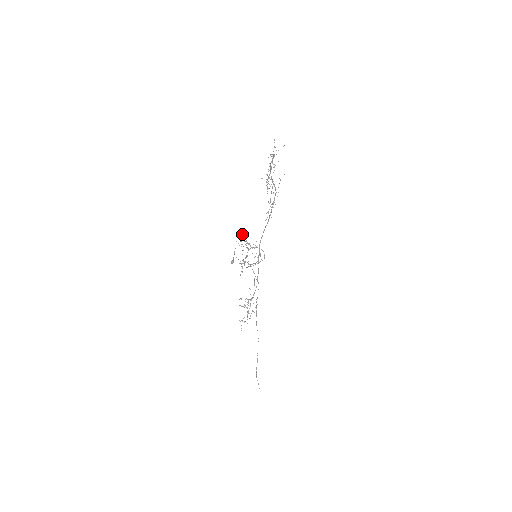
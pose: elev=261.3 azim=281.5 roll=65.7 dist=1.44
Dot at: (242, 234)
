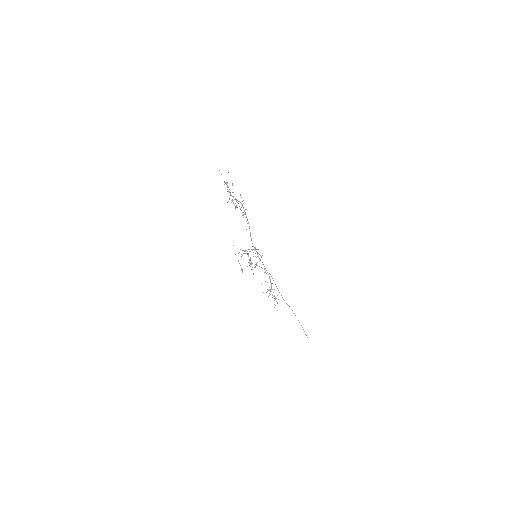
Dot at: occluded
